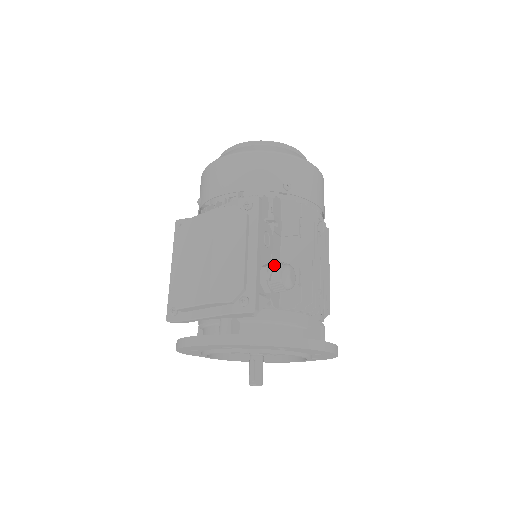
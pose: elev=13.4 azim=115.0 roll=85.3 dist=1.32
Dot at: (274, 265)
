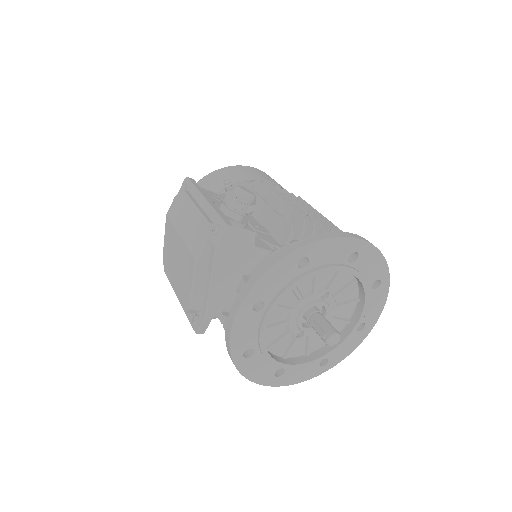
Dot at: (226, 196)
